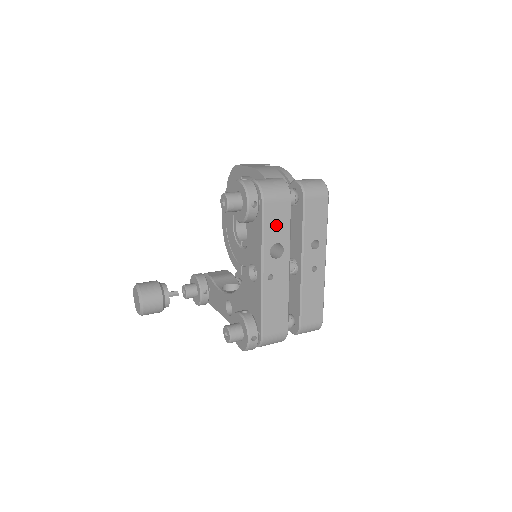
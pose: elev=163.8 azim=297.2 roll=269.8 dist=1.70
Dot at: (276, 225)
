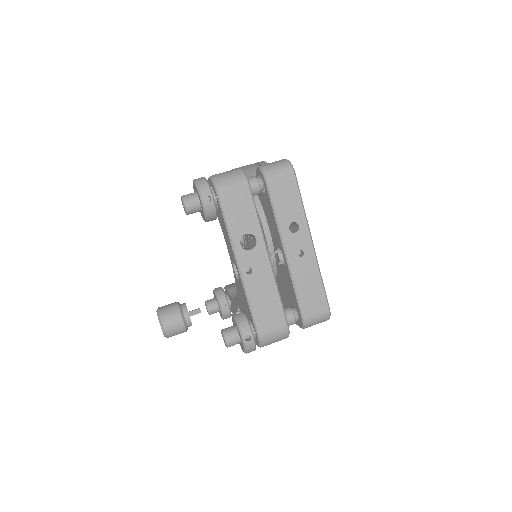
Dot at: (240, 215)
